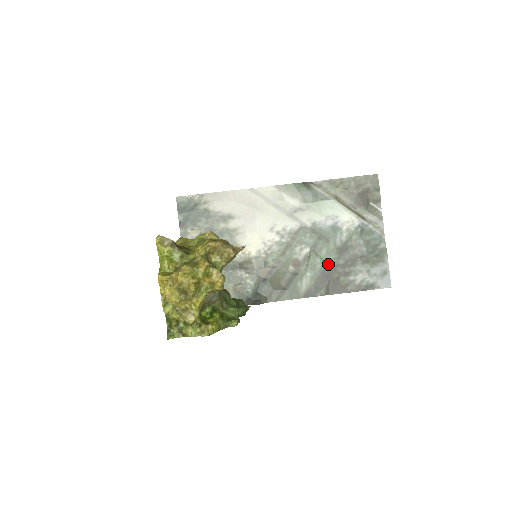
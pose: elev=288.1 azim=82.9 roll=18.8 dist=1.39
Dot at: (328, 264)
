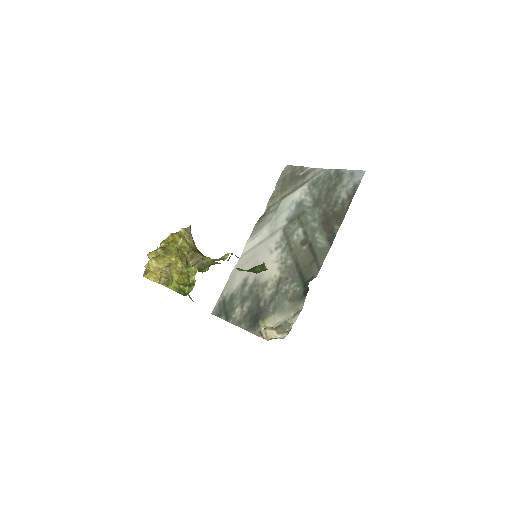
Dot at: (319, 217)
